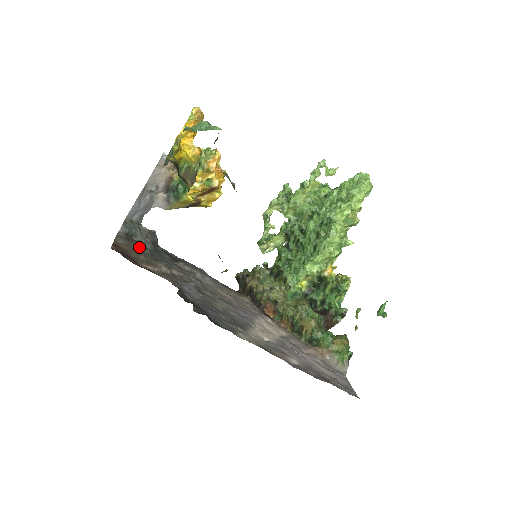
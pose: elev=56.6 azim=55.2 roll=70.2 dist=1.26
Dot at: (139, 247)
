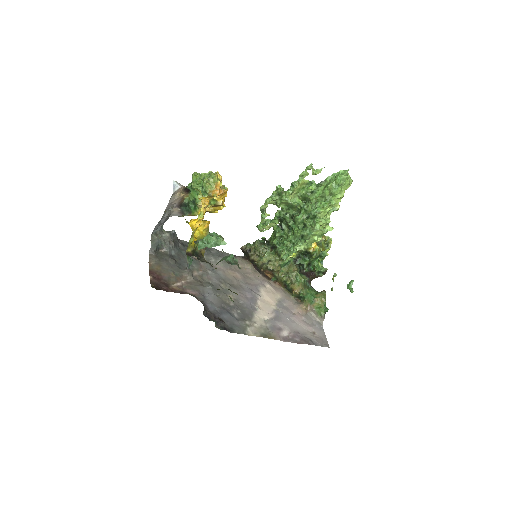
Dot at: (167, 261)
